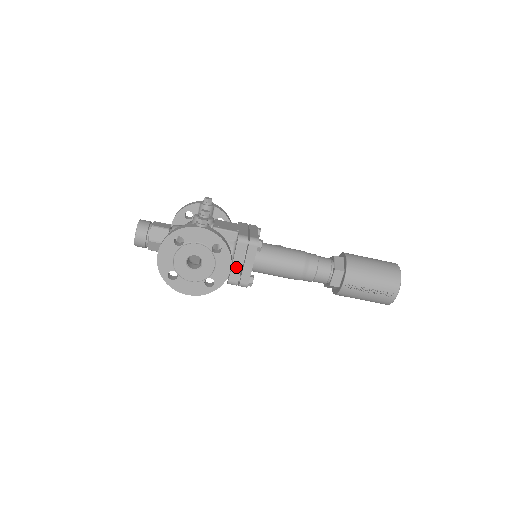
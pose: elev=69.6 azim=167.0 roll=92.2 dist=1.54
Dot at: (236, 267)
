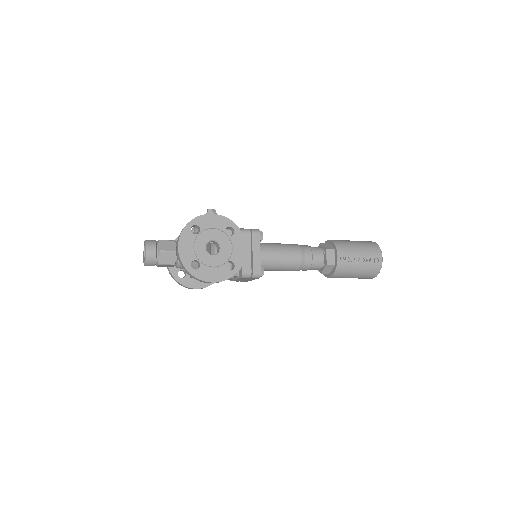
Dot at: (246, 257)
